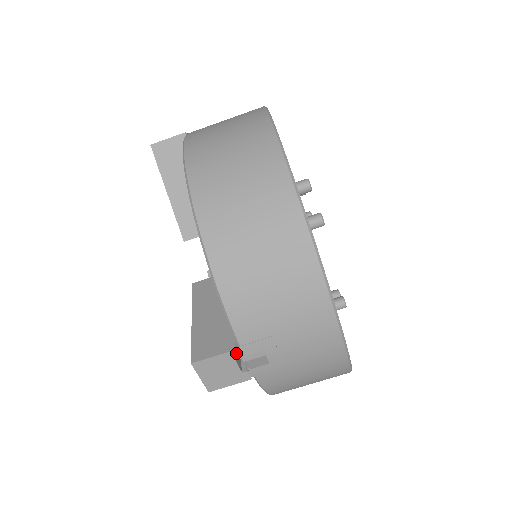
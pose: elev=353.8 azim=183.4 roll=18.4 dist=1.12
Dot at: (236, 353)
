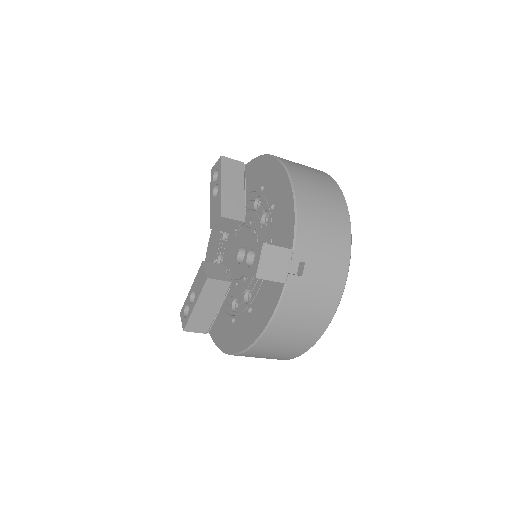
Dot at: (291, 253)
